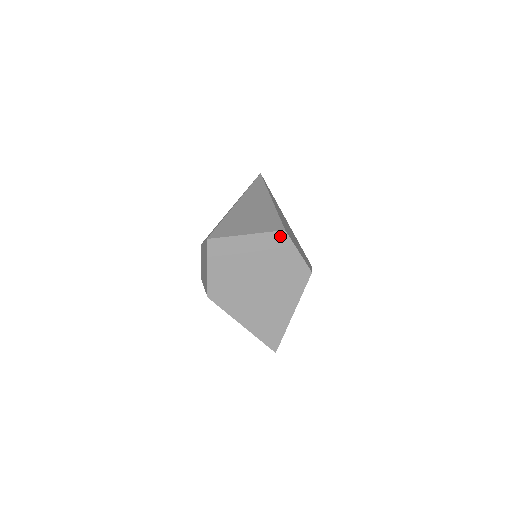
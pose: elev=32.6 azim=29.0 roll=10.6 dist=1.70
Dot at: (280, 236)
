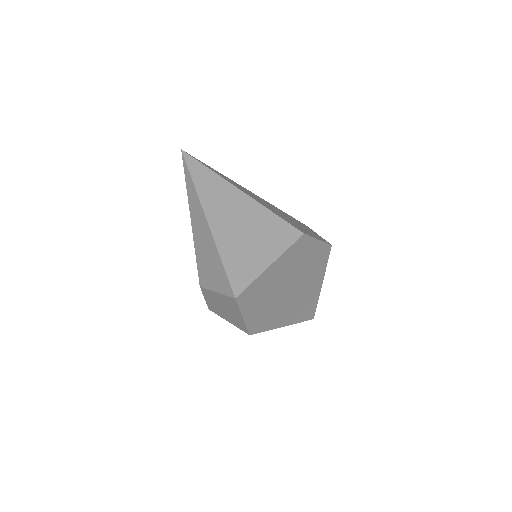
Dot at: (300, 242)
